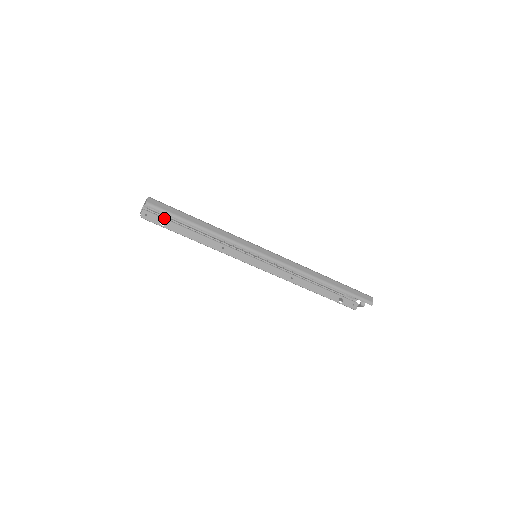
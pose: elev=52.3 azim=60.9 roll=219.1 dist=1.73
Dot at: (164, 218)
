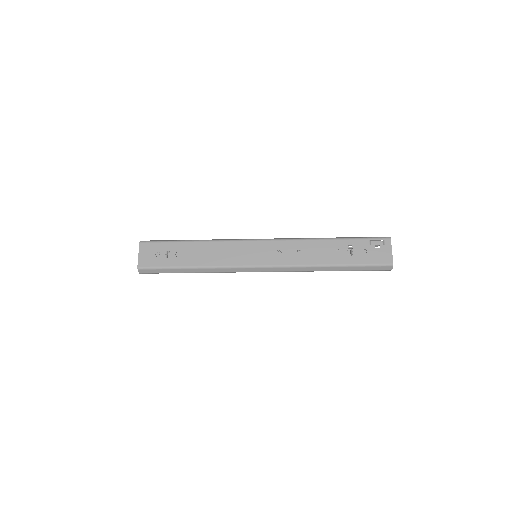
Dot at: occluded
